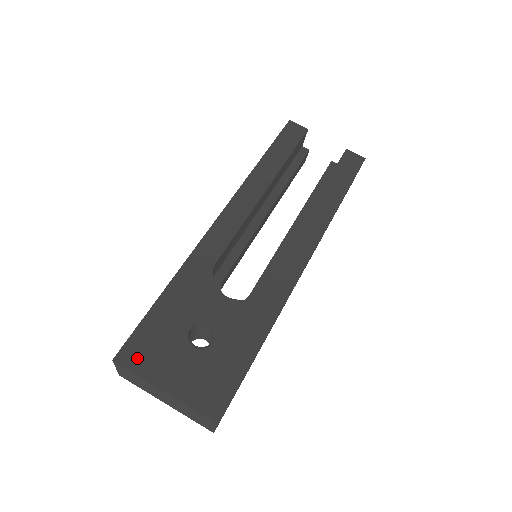
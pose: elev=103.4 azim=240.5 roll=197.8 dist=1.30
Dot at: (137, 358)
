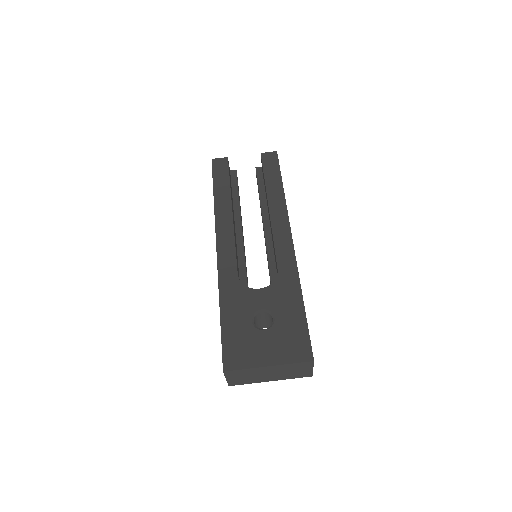
Dot at: (237, 360)
